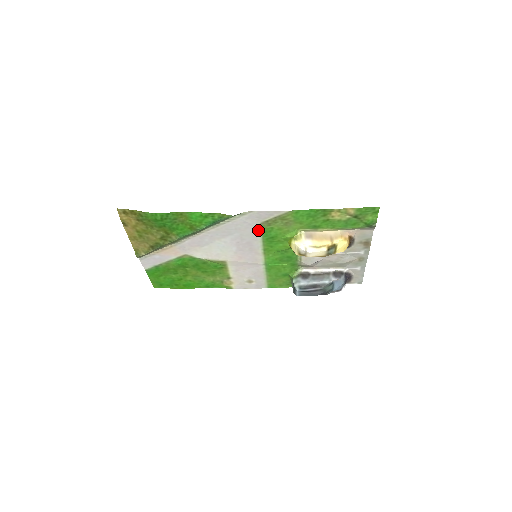
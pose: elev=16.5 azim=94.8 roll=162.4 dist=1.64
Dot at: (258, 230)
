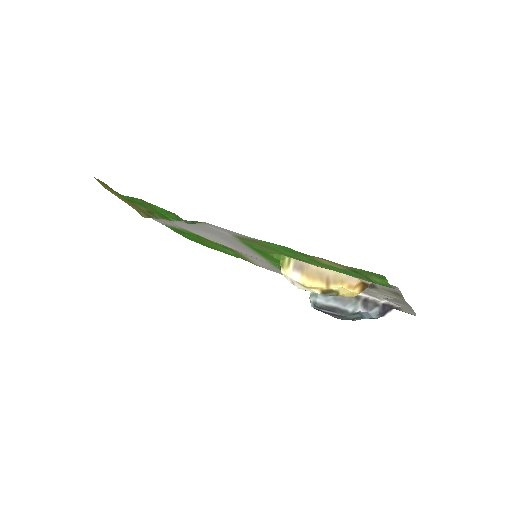
Dot at: (236, 239)
